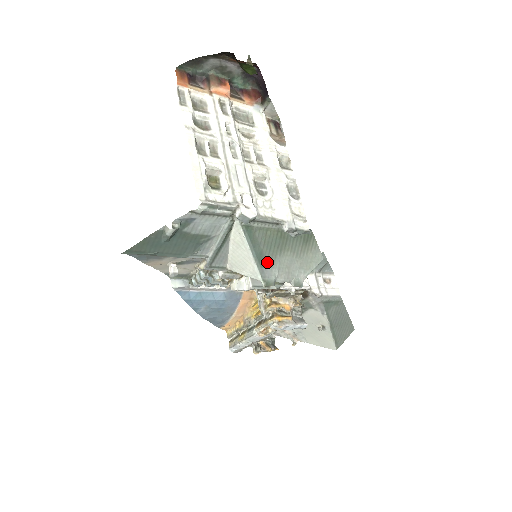
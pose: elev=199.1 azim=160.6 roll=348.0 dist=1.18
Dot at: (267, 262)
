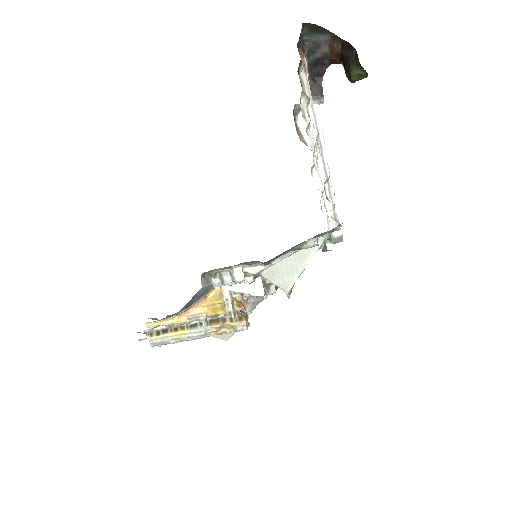
Dot at: occluded
